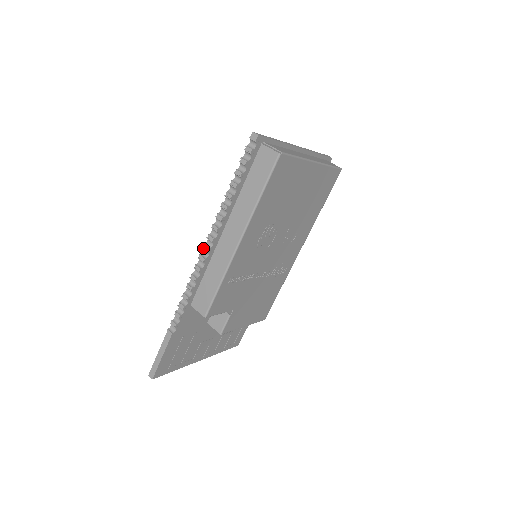
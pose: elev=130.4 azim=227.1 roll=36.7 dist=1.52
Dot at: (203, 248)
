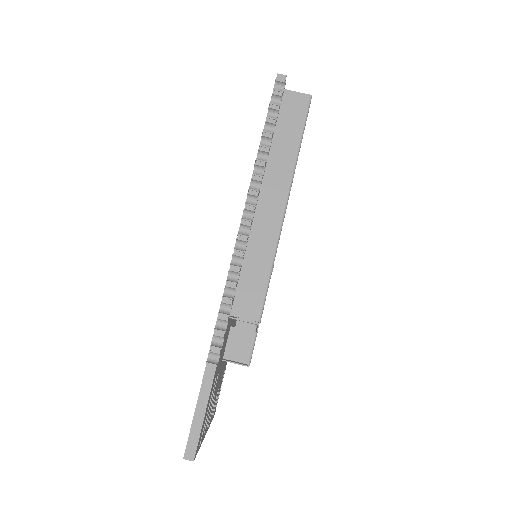
Dot at: (242, 223)
